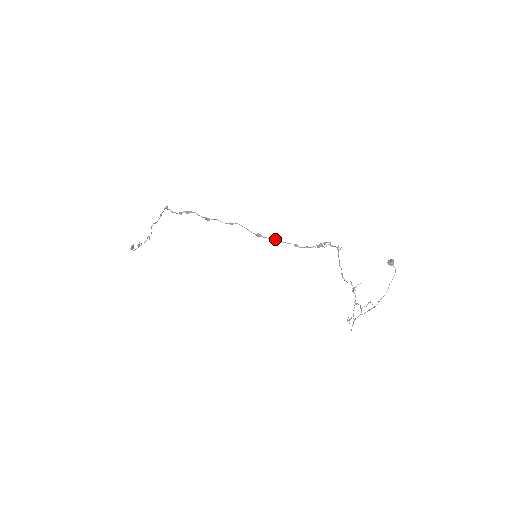
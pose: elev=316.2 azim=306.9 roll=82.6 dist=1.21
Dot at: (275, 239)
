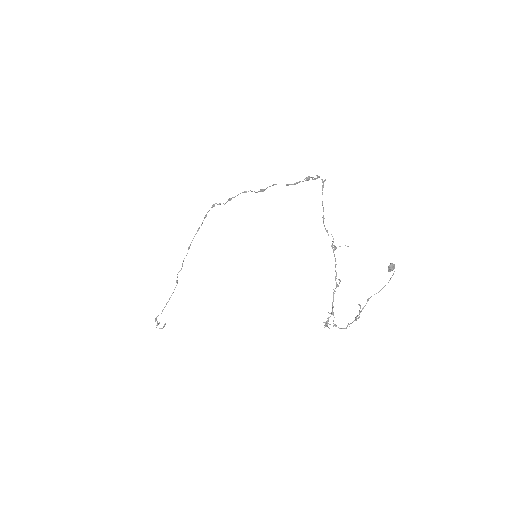
Dot at: (273, 184)
